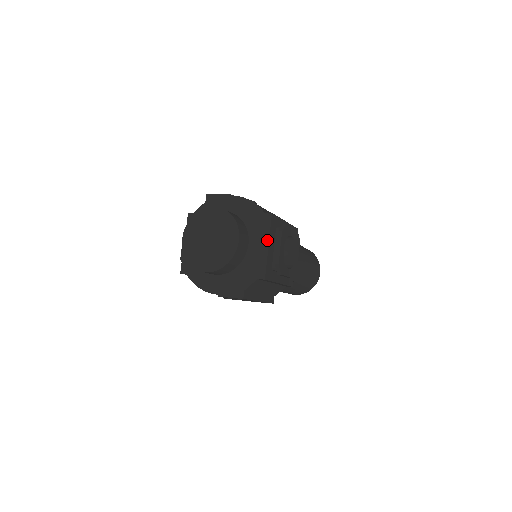
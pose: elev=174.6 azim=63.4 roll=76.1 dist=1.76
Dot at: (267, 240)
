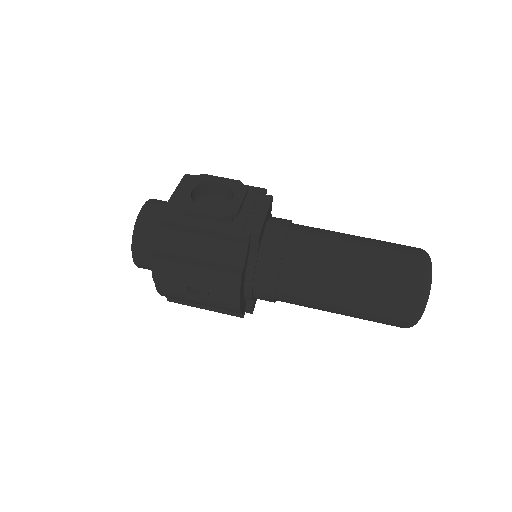
Dot at: (174, 193)
